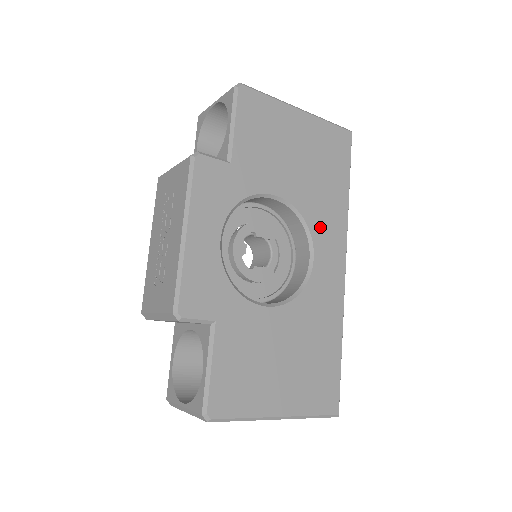
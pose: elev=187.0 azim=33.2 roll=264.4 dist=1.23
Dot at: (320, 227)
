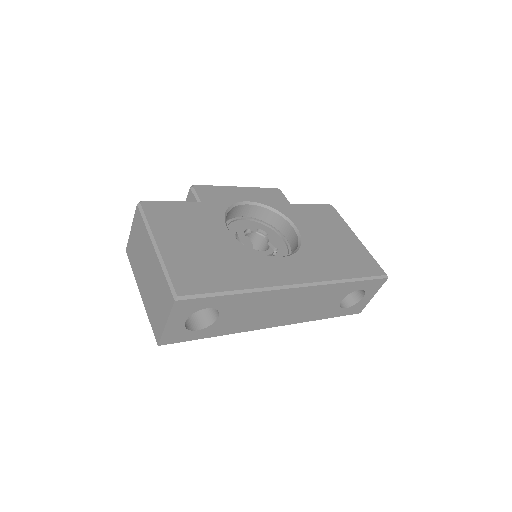
Dot at: (306, 259)
